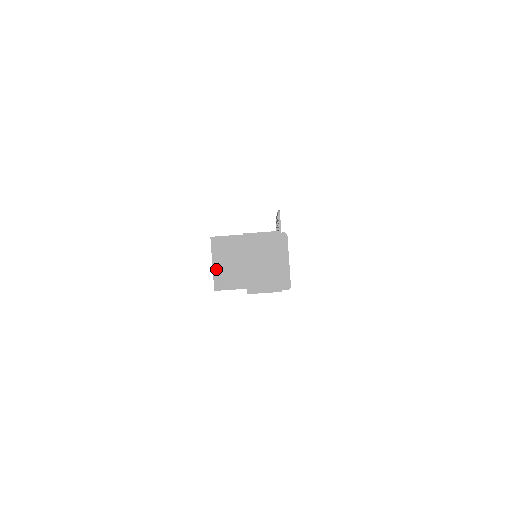
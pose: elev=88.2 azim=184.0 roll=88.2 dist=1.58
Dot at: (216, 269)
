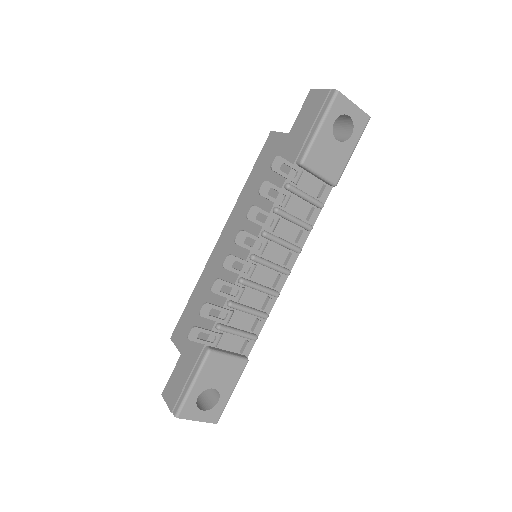
Dot at: occluded
